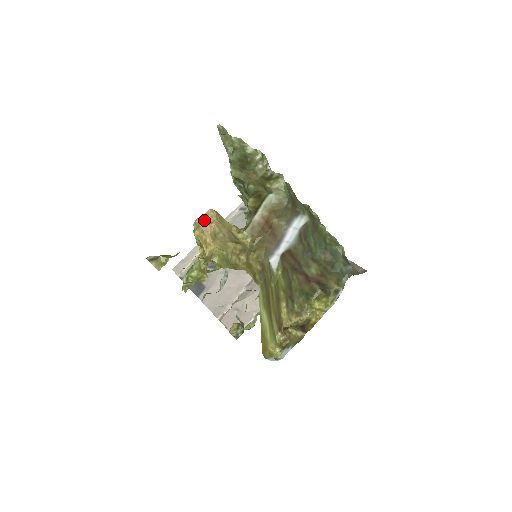
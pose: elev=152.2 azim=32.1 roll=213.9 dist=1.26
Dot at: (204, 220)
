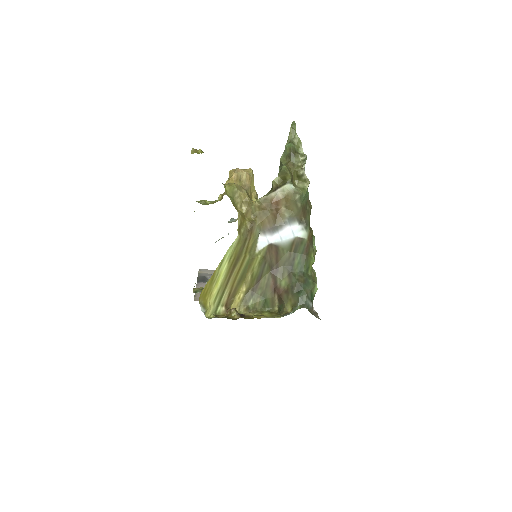
Dot at: occluded
